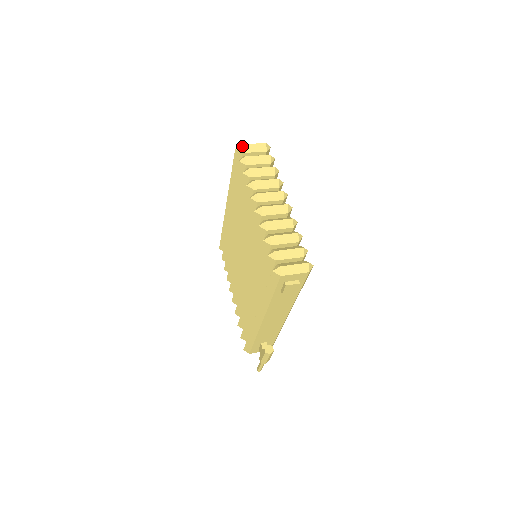
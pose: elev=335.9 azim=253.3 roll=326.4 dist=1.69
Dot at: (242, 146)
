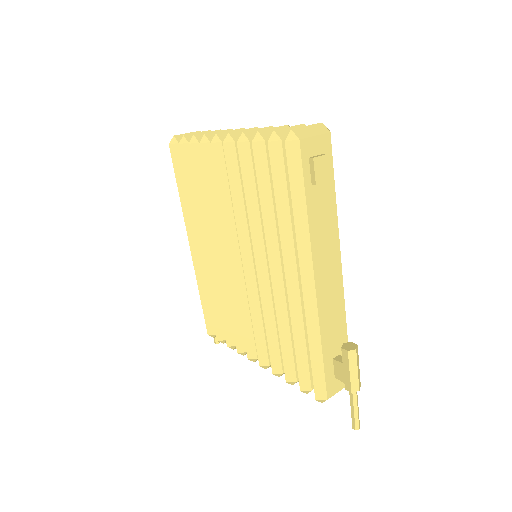
Dot at: (175, 137)
